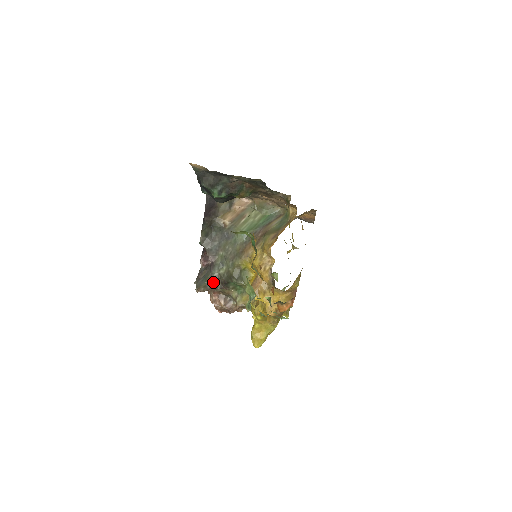
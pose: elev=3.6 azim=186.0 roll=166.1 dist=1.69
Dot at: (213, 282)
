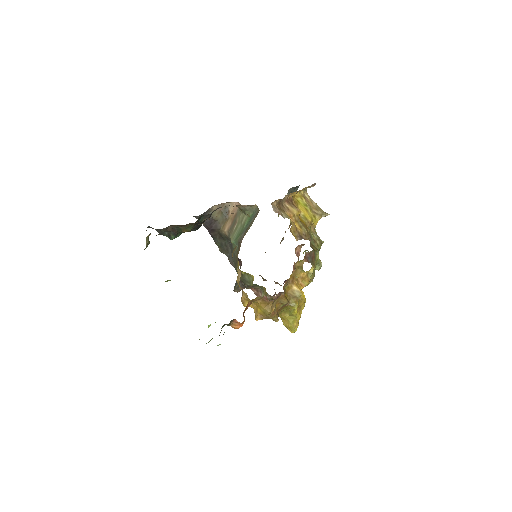
Dot at: (241, 283)
